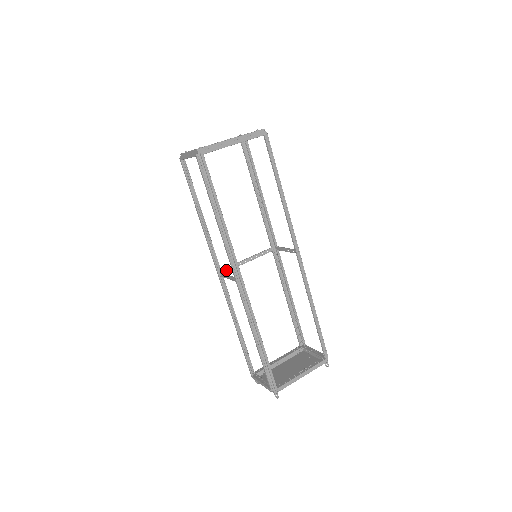
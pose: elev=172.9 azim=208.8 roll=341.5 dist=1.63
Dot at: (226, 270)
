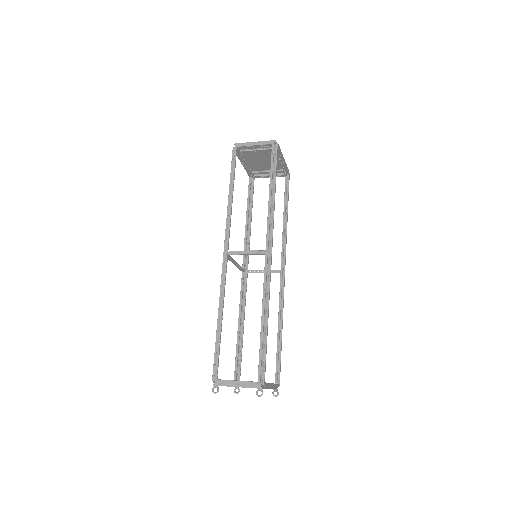
Dot at: (228, 256)
